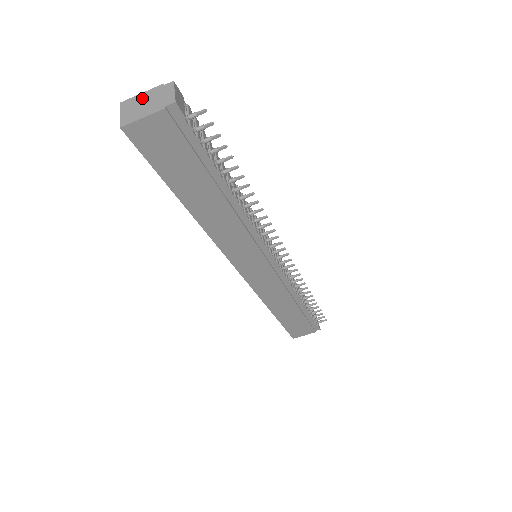
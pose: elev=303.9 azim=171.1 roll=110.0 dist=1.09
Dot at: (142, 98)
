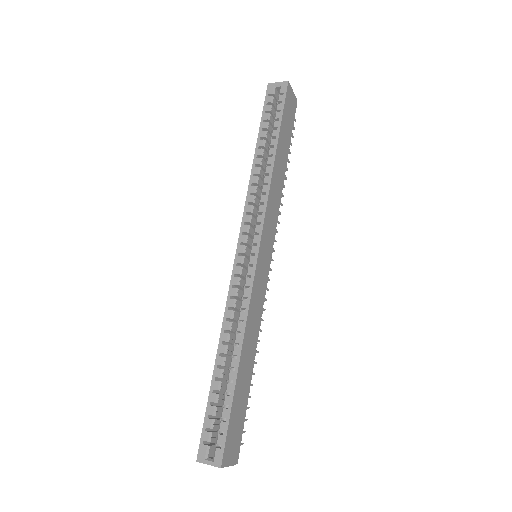
Dot at: occluded
